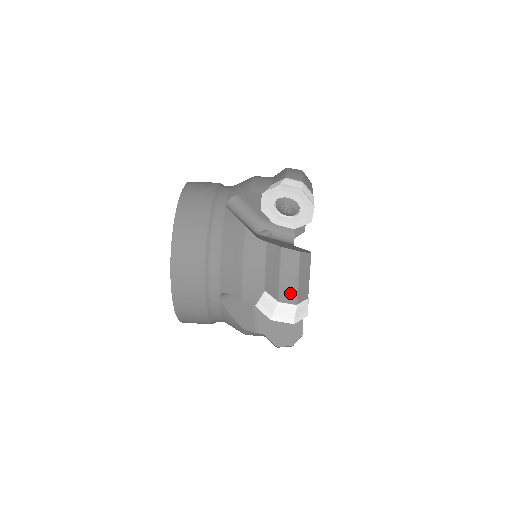
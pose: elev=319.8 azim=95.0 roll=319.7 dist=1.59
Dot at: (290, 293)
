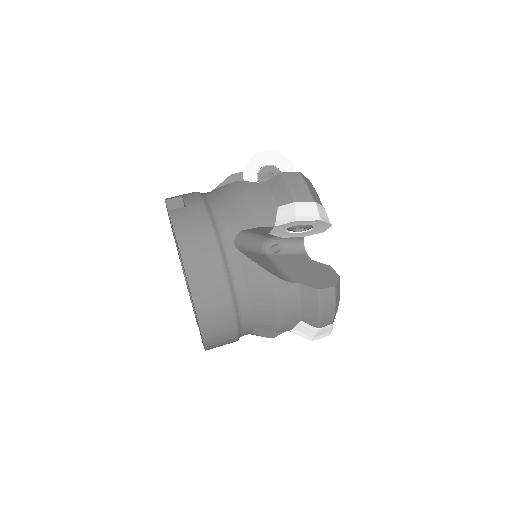
Dot at: (328, 320)
